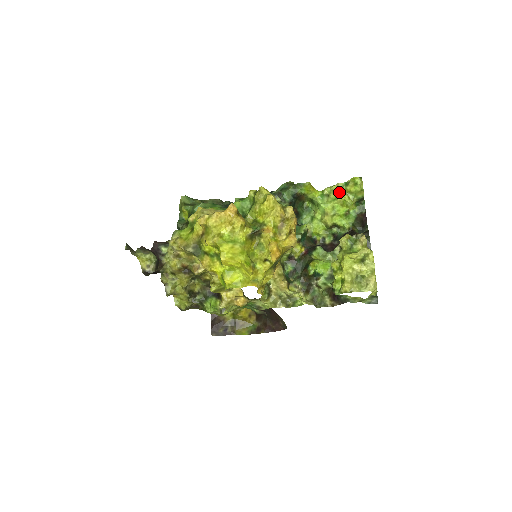
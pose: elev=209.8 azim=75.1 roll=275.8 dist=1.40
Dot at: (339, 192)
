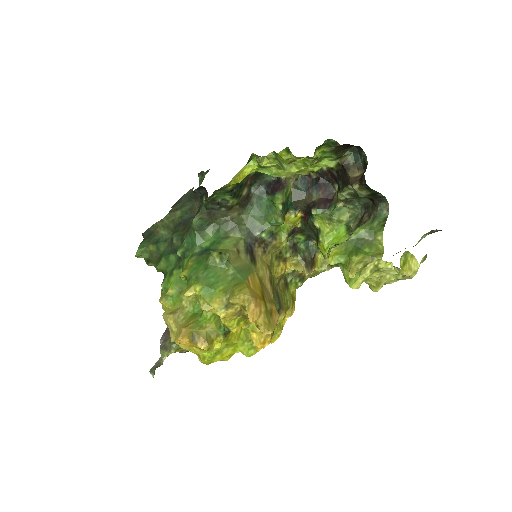
Dot at: occluded
